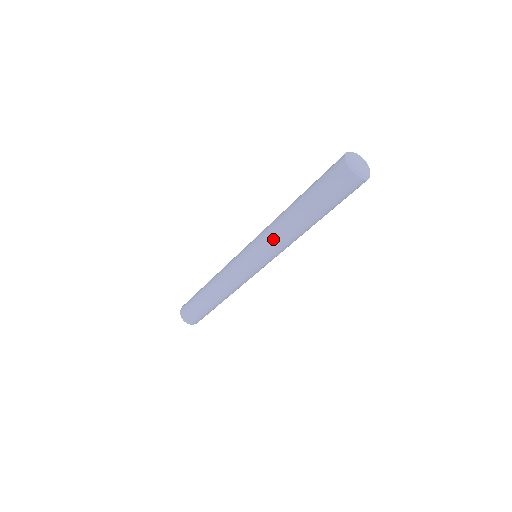
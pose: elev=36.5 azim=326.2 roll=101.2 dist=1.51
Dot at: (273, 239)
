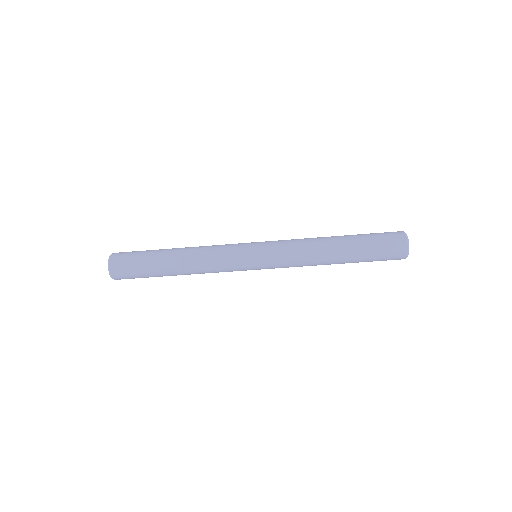
Dot at: (299, 263)
